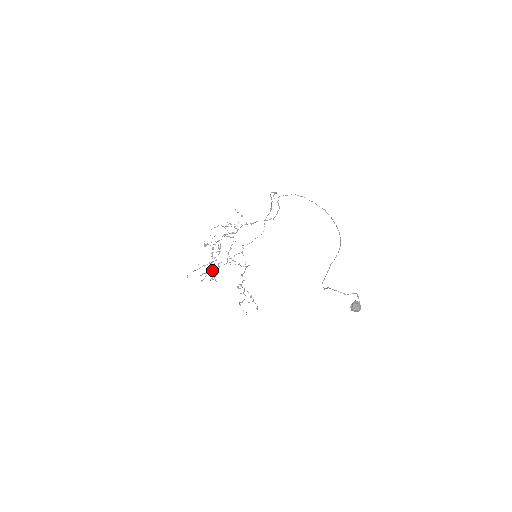
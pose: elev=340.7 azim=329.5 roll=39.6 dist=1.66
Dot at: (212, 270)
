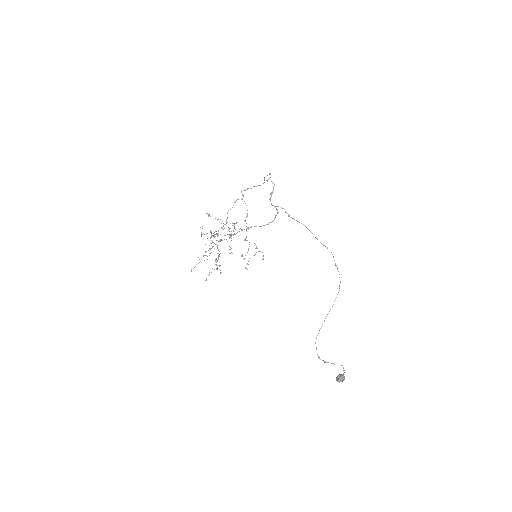
Dot at: (214, 243)
